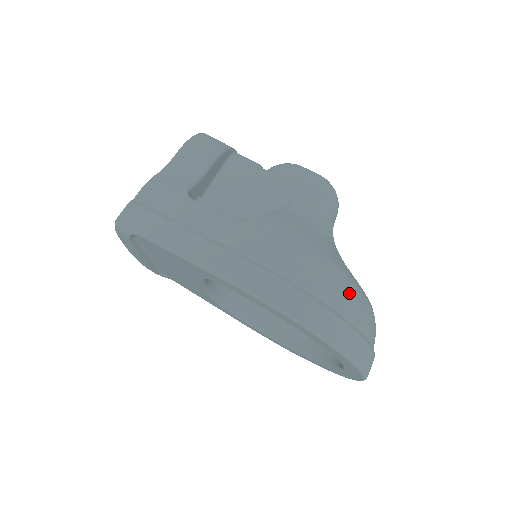
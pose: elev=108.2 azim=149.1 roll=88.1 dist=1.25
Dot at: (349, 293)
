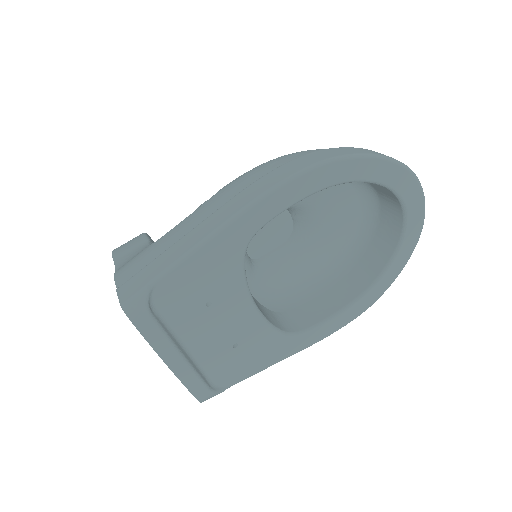
Dot at: occluded
